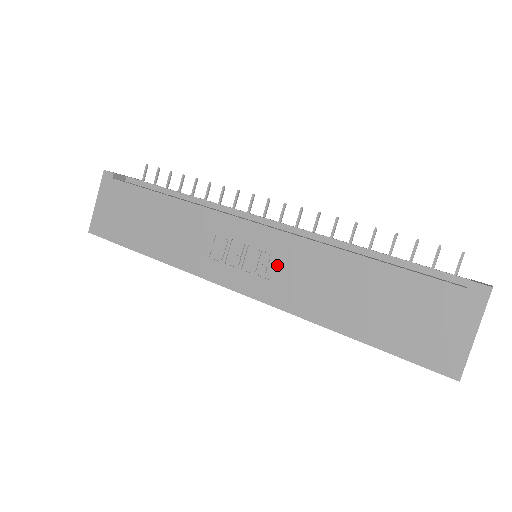
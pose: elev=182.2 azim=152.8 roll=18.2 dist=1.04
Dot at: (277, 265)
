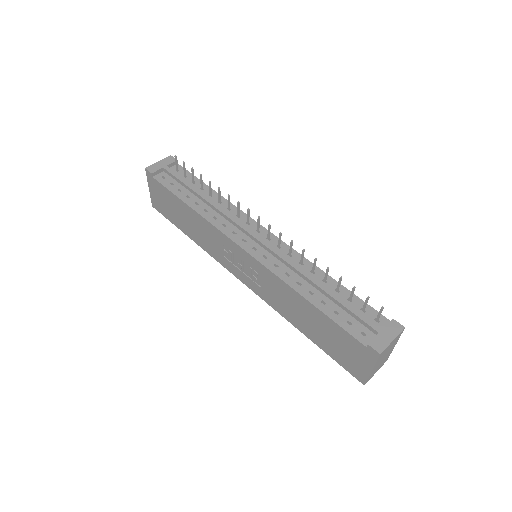
Dot at: (262, 281)
